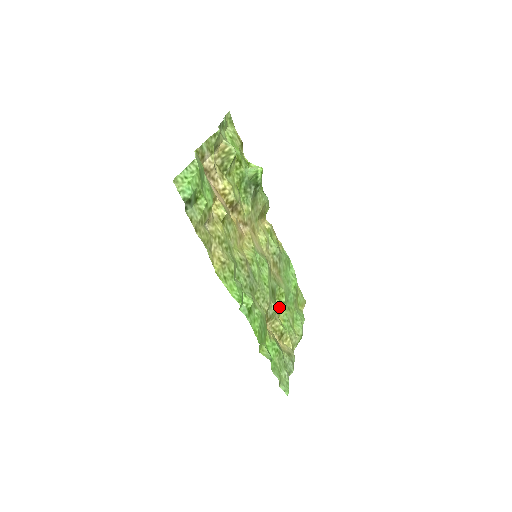
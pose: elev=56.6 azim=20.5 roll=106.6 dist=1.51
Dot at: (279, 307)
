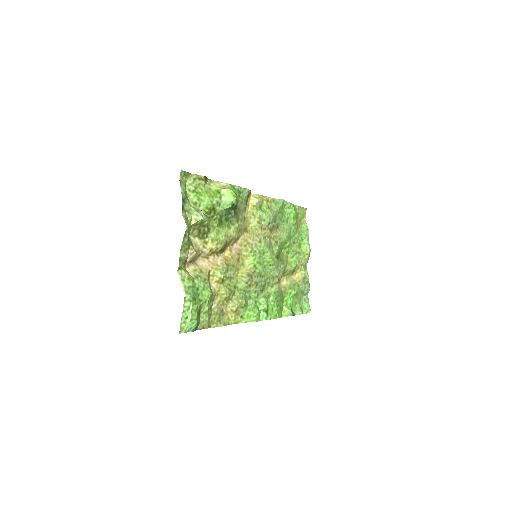
Dot at: (286, 252)
